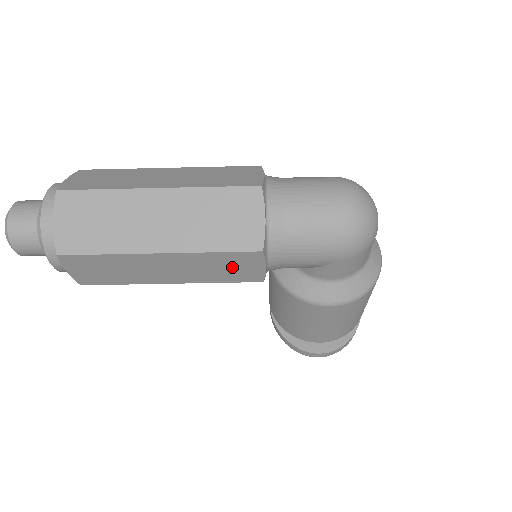
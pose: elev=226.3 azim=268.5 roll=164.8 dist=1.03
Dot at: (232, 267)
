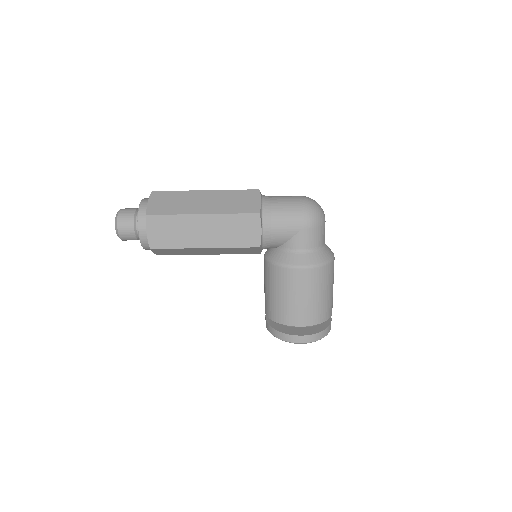
Dot at: (242, 230)
